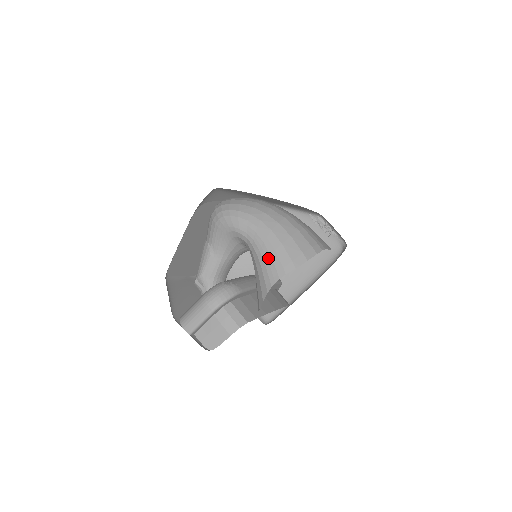
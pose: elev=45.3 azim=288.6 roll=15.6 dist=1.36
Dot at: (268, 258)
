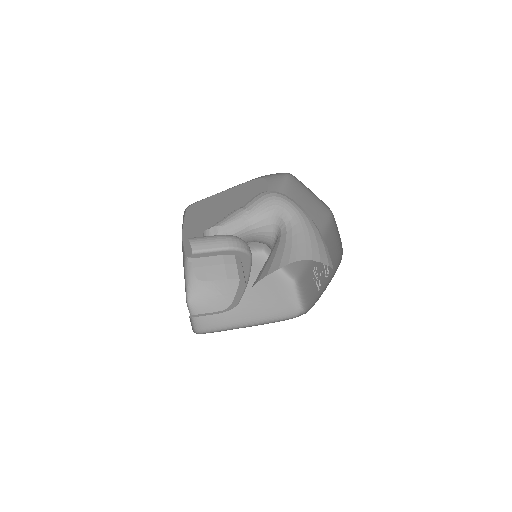
Dot at: (303, 242)
